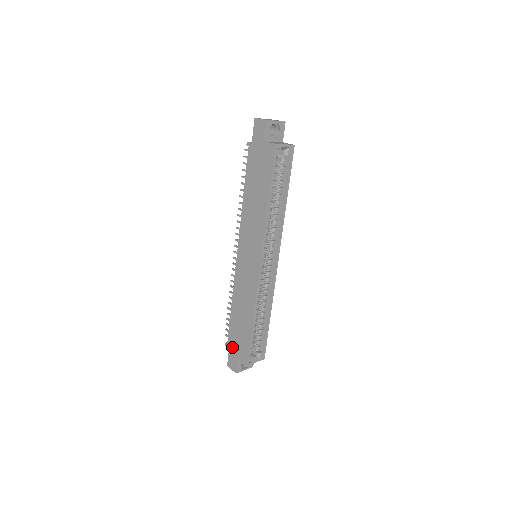
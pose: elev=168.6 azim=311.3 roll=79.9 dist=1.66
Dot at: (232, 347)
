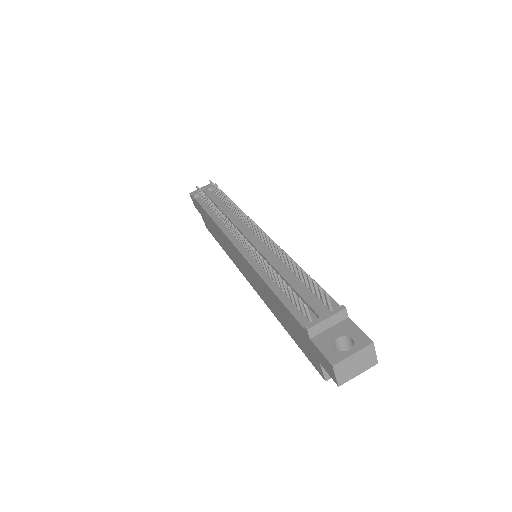
Dot at: (198, 207)
